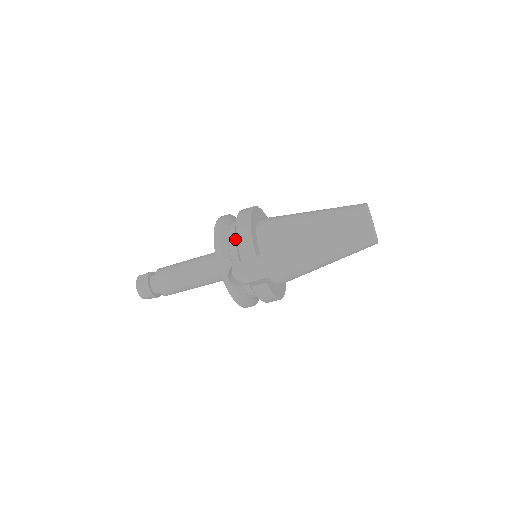
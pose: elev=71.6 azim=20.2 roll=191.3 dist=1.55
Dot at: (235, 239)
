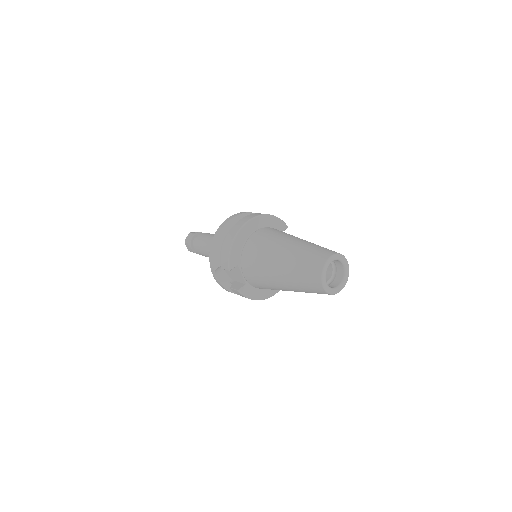
Dot at: occluded
